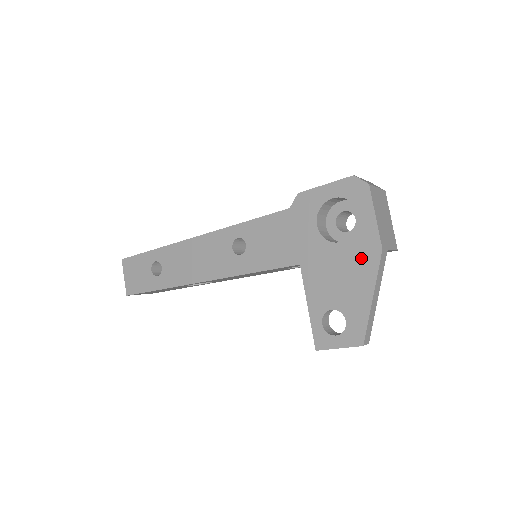
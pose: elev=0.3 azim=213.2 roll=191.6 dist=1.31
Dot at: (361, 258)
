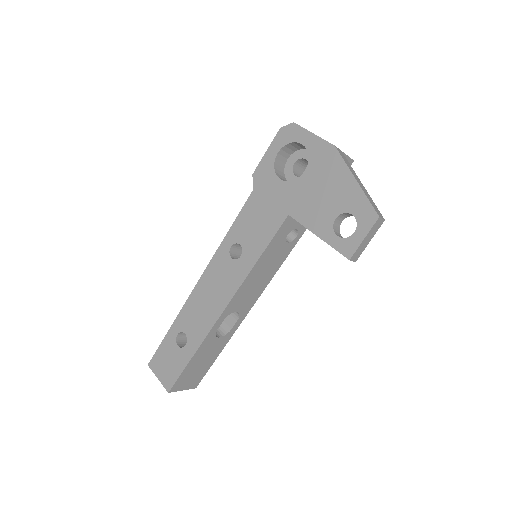
Dot at: (326, 165)
